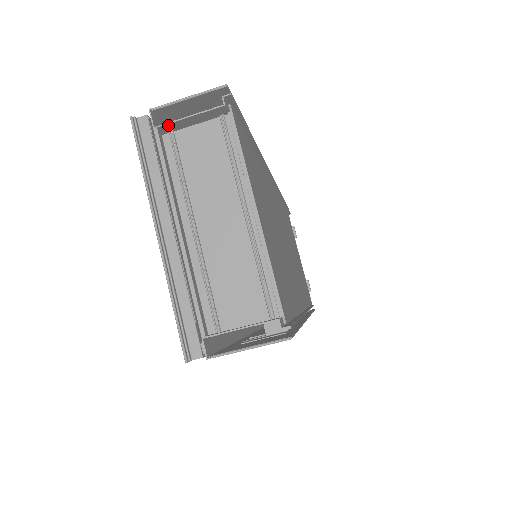
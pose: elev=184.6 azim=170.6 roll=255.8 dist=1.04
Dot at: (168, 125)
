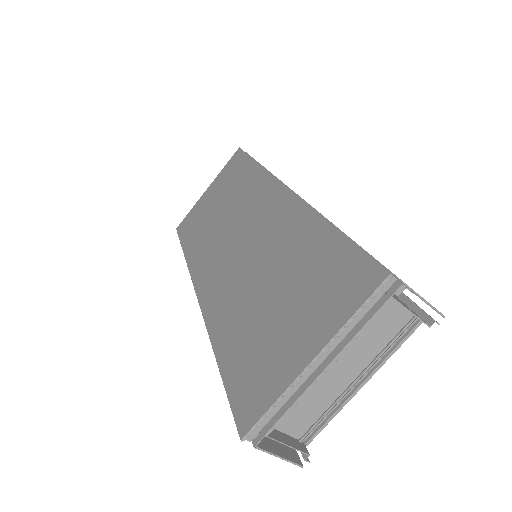
Dot at: (397, 301)
